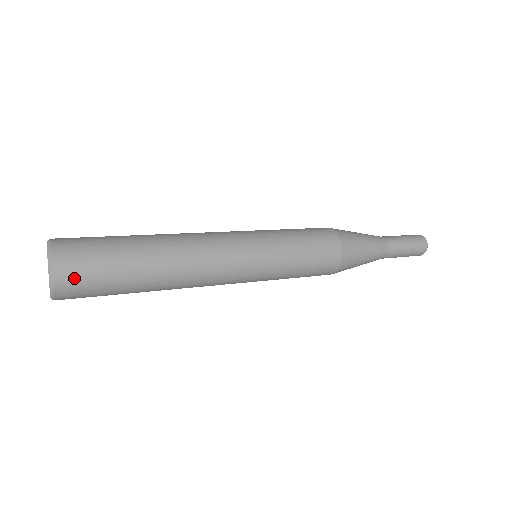
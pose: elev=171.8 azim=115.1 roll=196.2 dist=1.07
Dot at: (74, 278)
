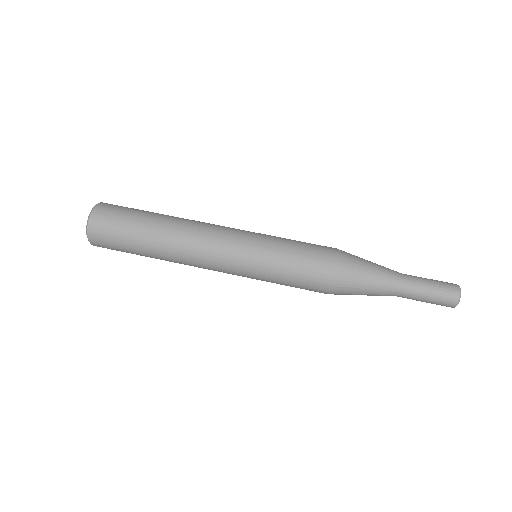
Dot at: occluded
